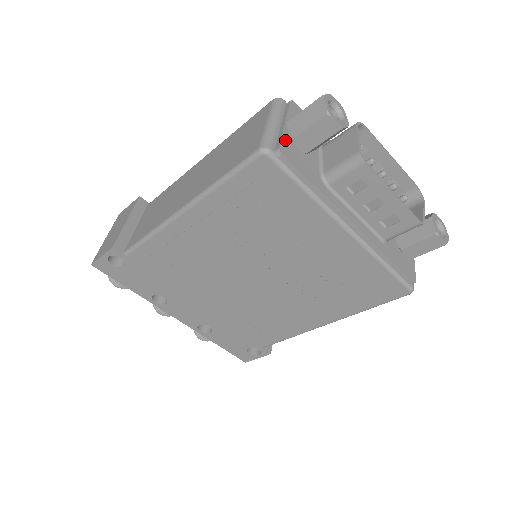
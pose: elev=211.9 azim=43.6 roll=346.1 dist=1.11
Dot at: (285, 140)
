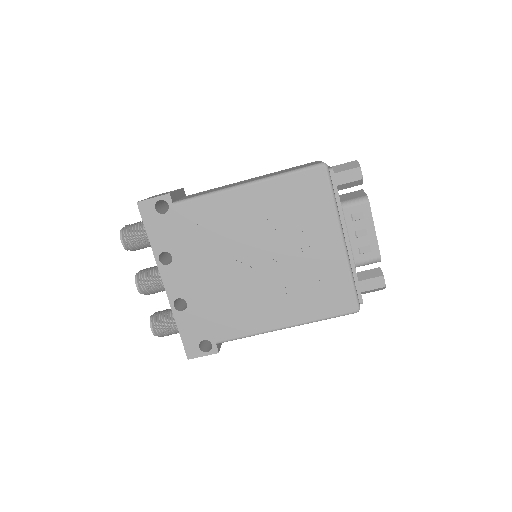
Dot at: occluded
